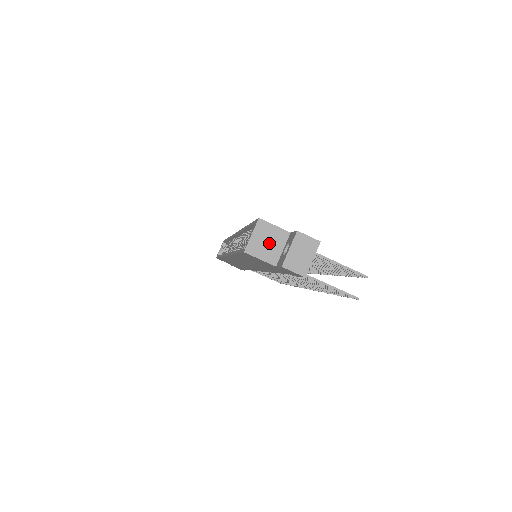
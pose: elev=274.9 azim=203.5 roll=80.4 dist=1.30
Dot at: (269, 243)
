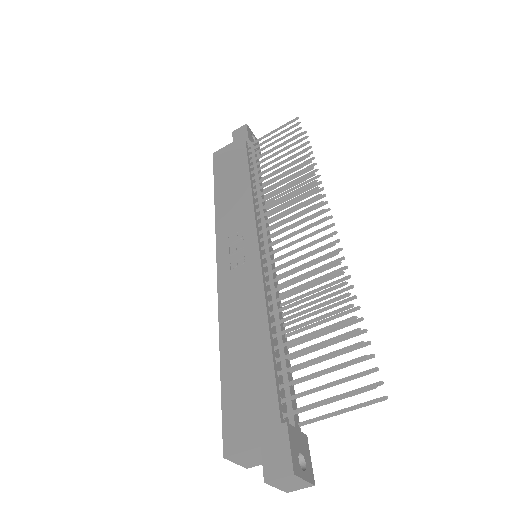
Dot at: (255, 458)
